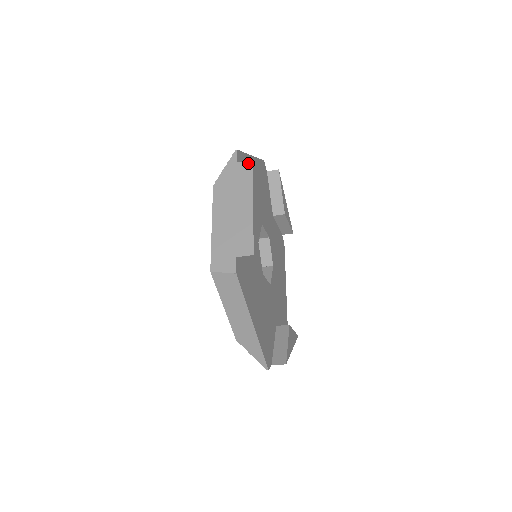
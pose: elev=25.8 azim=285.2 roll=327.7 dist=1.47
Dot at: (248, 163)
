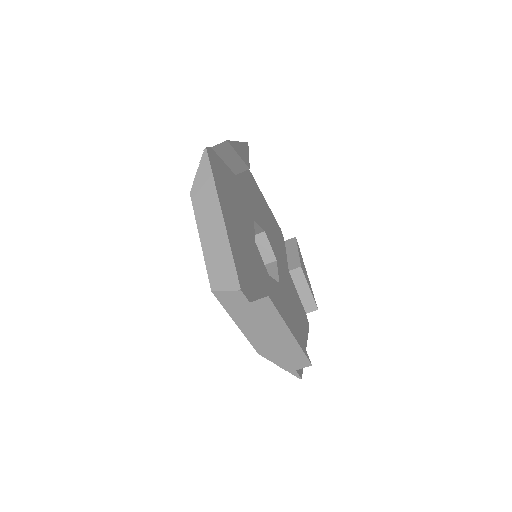
Dot at: occluded
